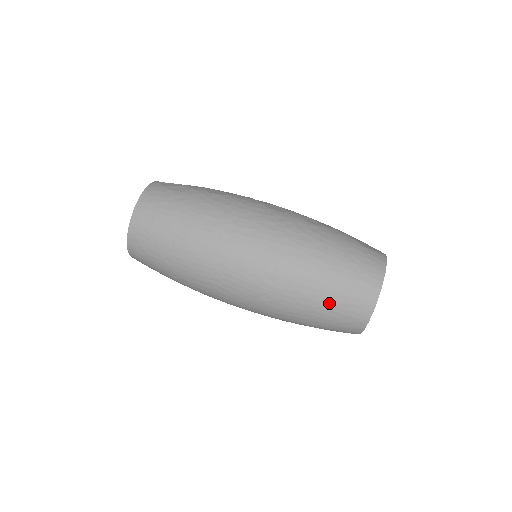
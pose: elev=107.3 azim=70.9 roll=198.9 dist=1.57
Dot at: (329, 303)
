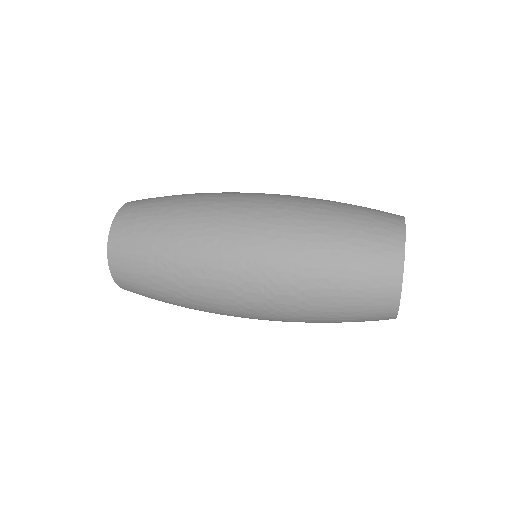
Dot at: (350, 228)
